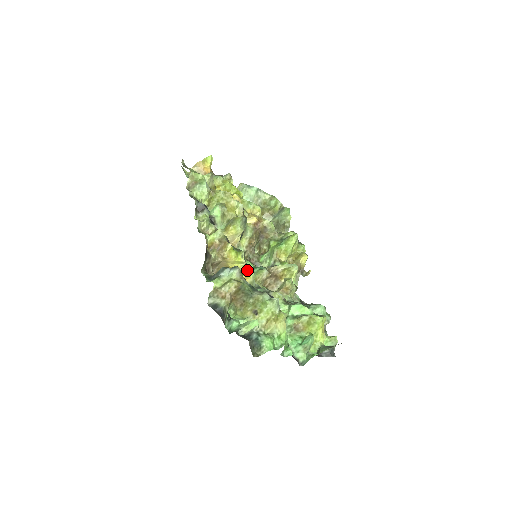
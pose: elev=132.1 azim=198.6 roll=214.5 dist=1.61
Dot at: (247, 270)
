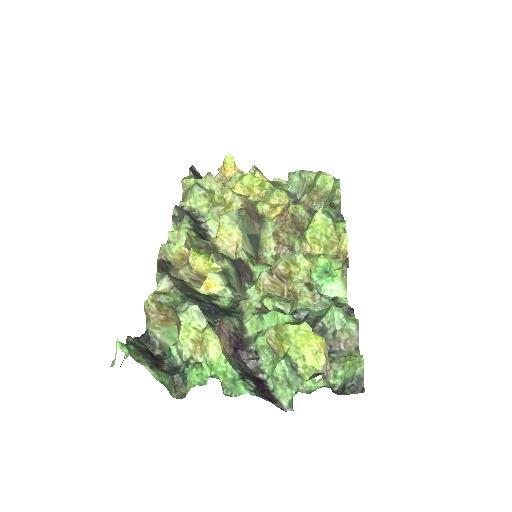
Dot at: occluded
